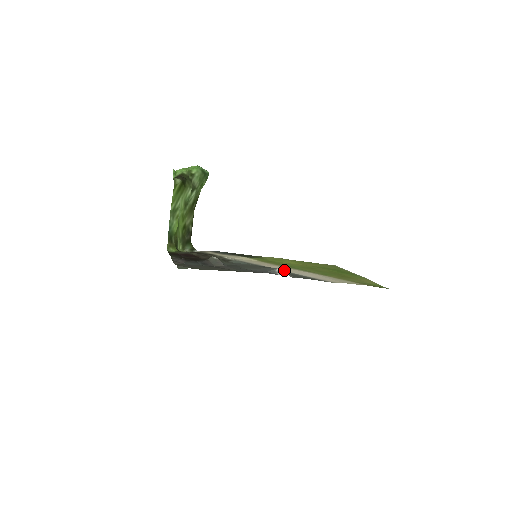
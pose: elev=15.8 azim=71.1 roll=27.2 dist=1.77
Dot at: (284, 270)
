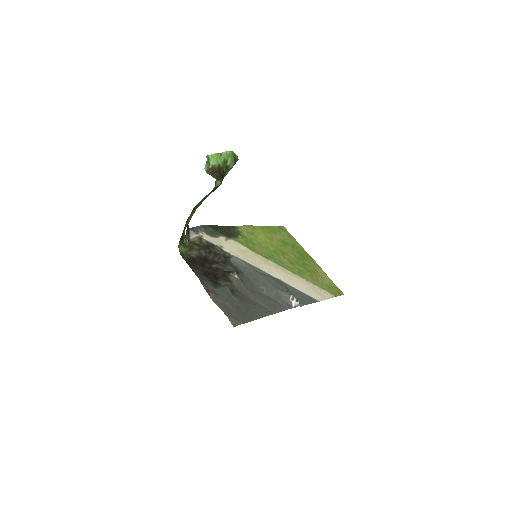
Dot at: (296, 299)
